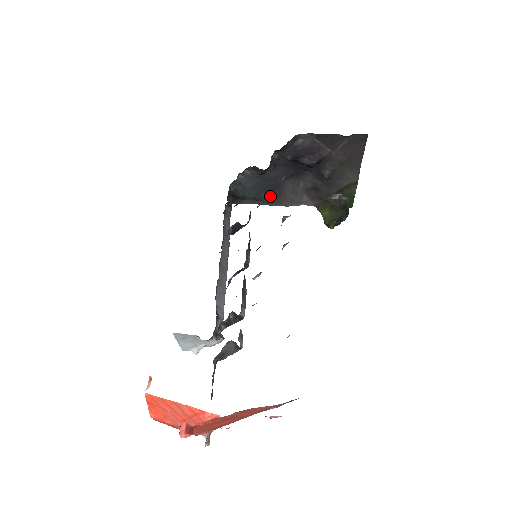
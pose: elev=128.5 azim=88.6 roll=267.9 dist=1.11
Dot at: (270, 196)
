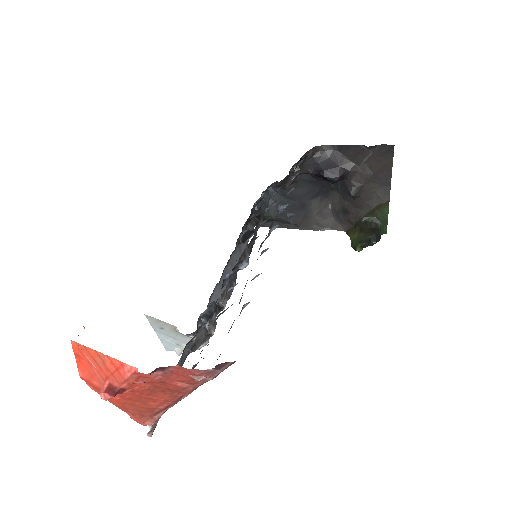
Dot at: (296, 217)
